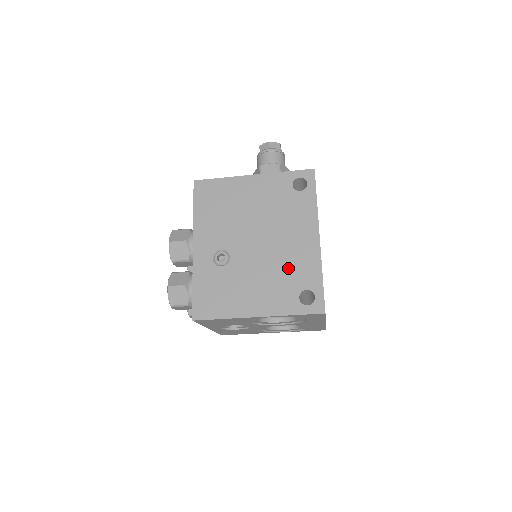
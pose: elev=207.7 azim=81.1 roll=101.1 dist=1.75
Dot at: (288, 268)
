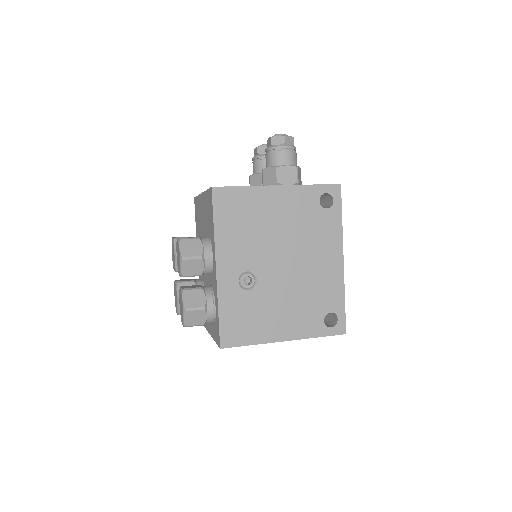
Dot at: (314, 291)
